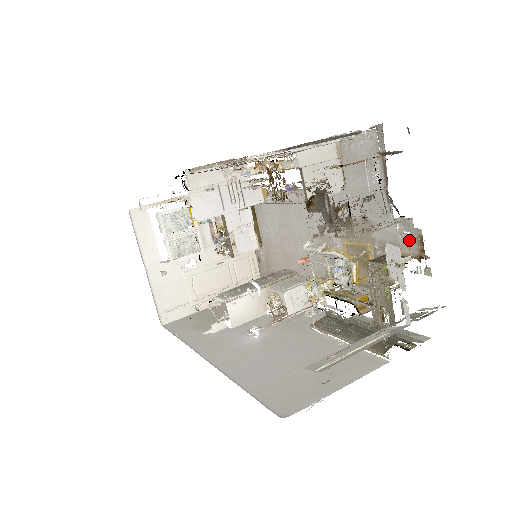
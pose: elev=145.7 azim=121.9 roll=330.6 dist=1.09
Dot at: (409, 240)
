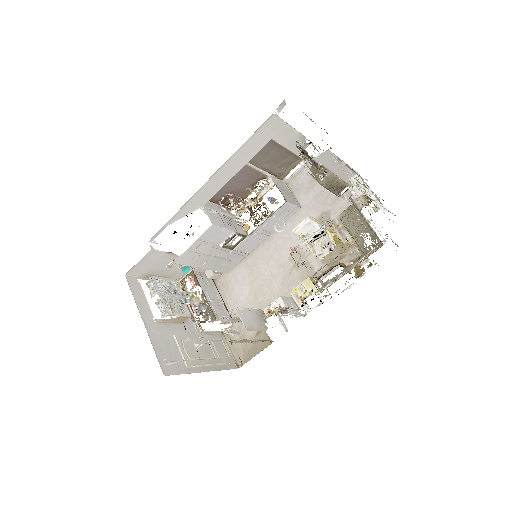
Dot at: (356, 200)
